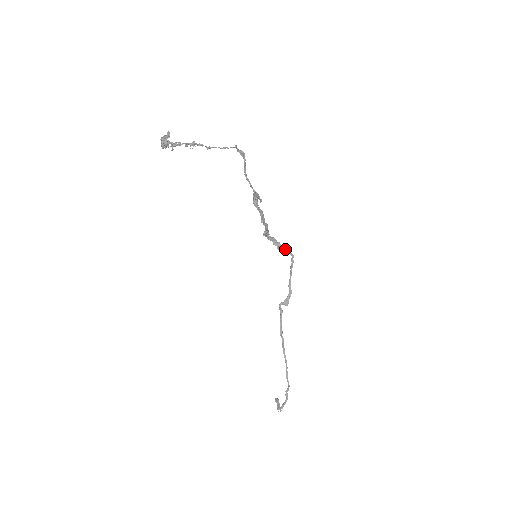
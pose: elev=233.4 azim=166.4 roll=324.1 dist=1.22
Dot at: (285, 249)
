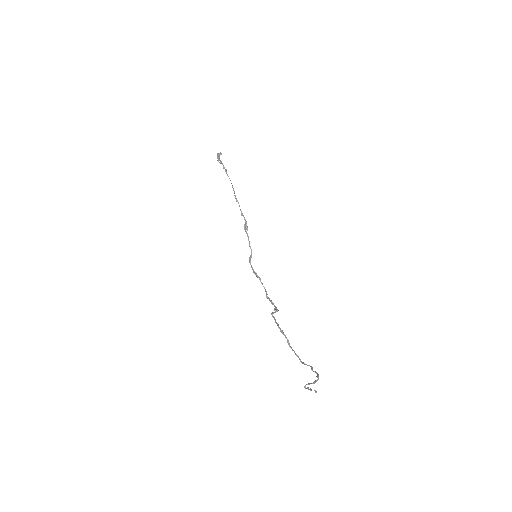
Dot at: (260, 281)
